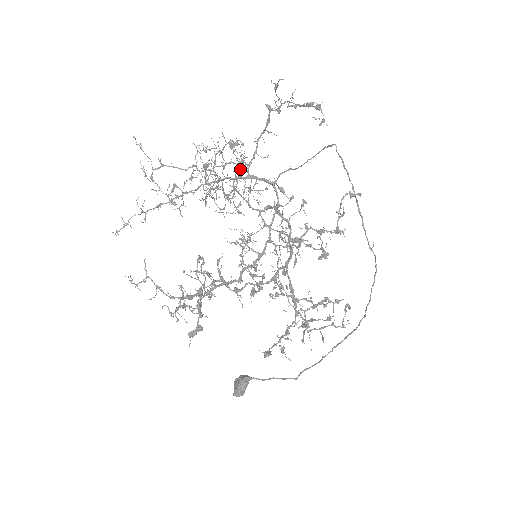
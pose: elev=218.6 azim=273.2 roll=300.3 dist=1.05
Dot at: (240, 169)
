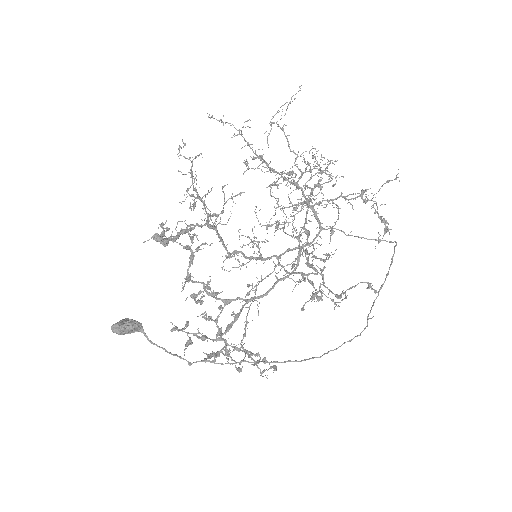
Dot at: occluded
